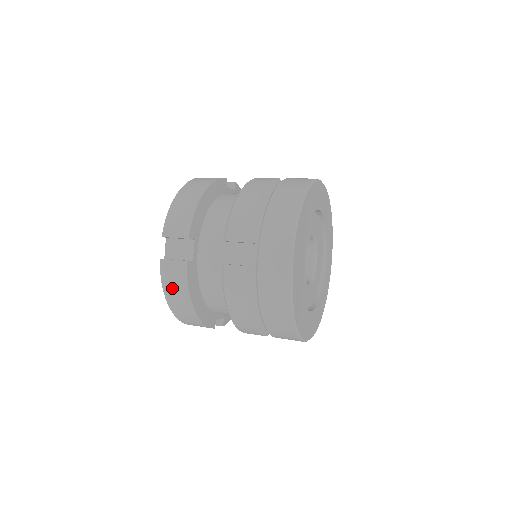
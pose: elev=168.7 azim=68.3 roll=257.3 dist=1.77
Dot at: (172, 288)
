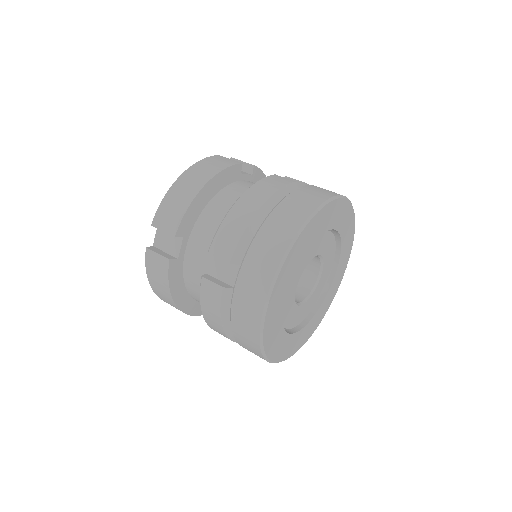
Dot at: (155, 279)
